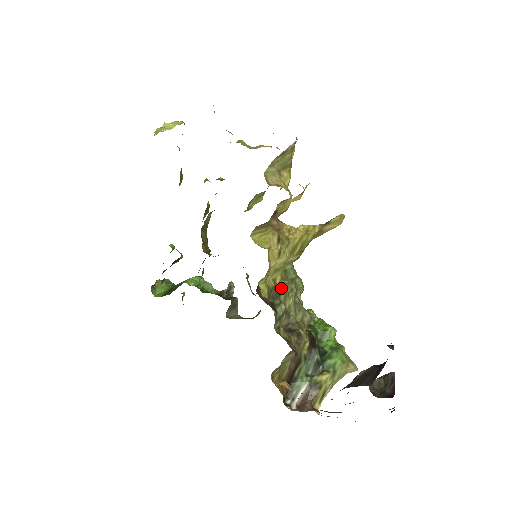
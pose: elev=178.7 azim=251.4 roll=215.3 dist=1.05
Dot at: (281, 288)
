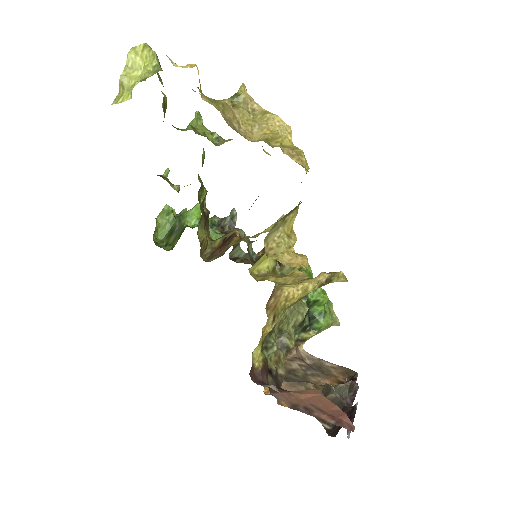
Dot at: occluded
